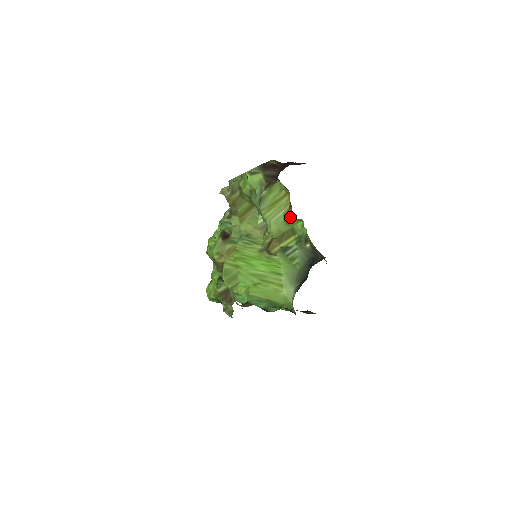
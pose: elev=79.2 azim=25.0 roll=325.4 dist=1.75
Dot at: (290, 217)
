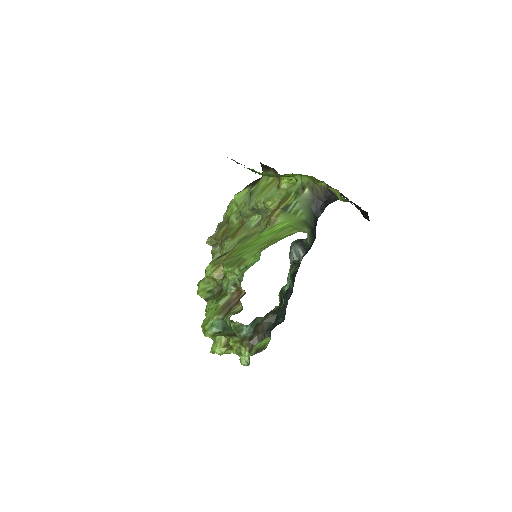
Dot at: (282, 183)
